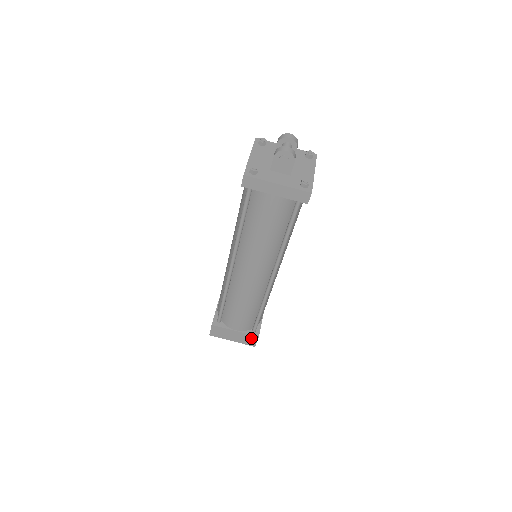
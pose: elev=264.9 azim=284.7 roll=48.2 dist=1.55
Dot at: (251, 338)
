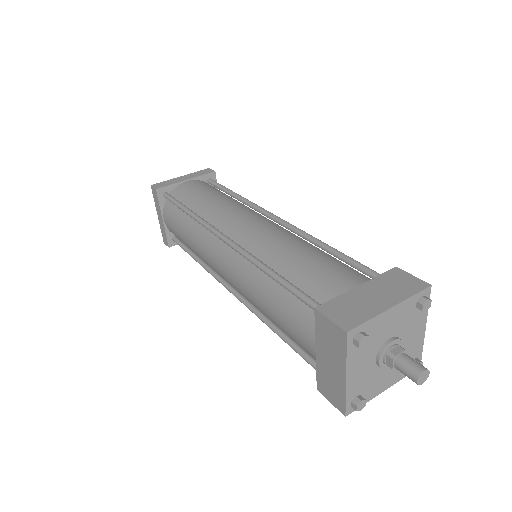
Dot at: (395, 278)
